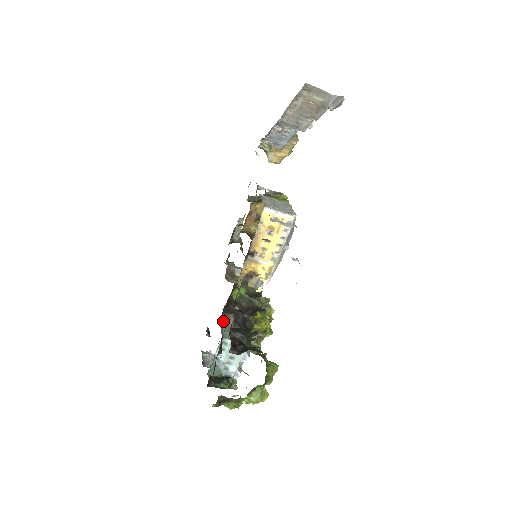
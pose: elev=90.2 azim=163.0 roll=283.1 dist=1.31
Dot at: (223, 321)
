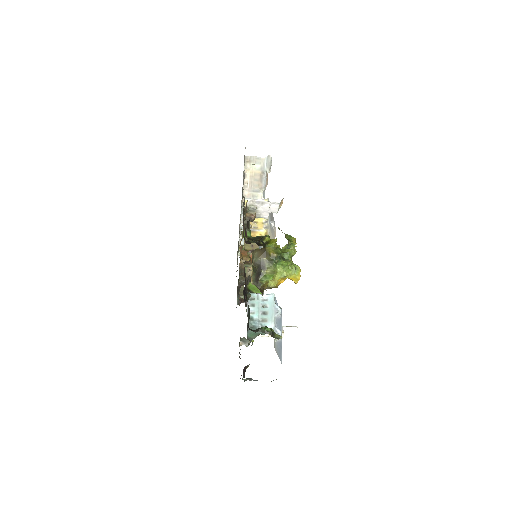
Dot at: occluded
